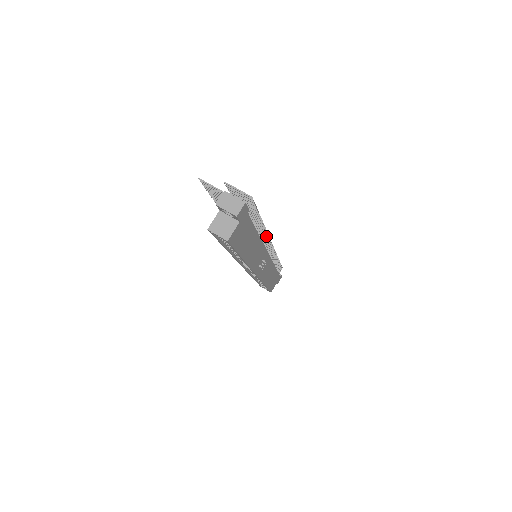
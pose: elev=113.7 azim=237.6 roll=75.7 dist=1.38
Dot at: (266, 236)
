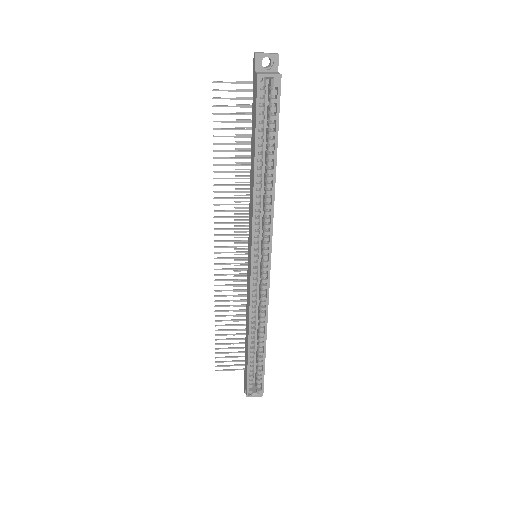
Dot at: occluded
